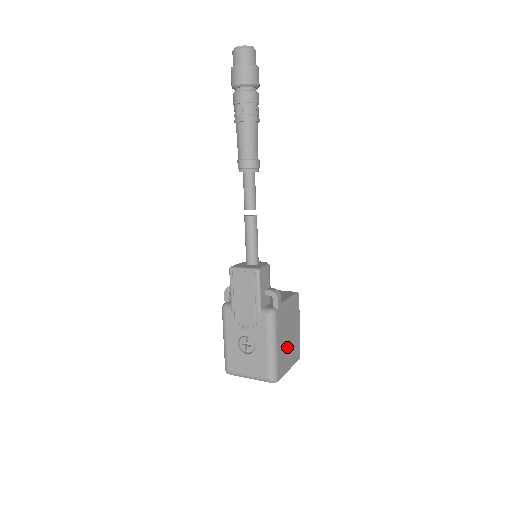
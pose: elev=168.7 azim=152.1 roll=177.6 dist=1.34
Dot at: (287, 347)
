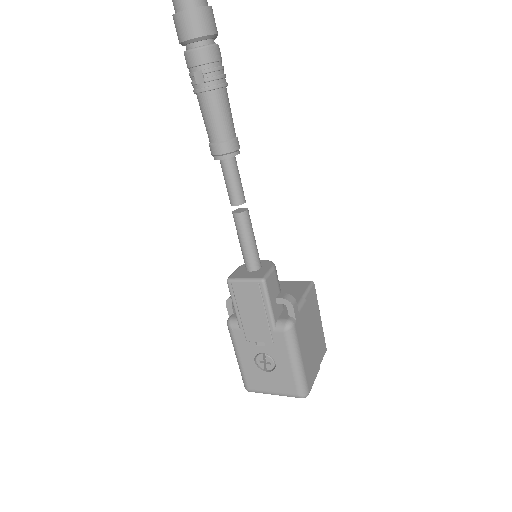
Dot at: (312, 351)
